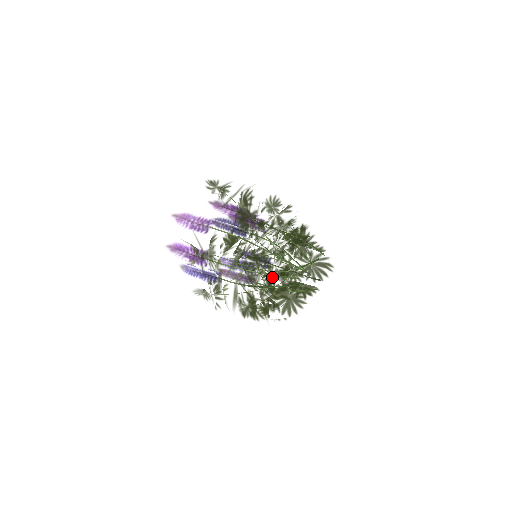
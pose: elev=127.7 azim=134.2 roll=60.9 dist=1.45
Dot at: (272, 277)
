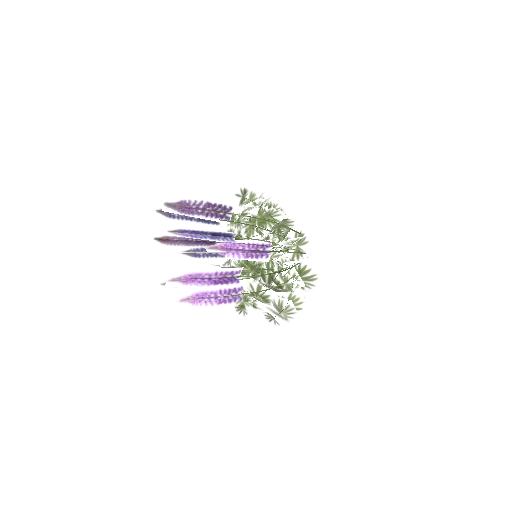
Dot at: occluded
